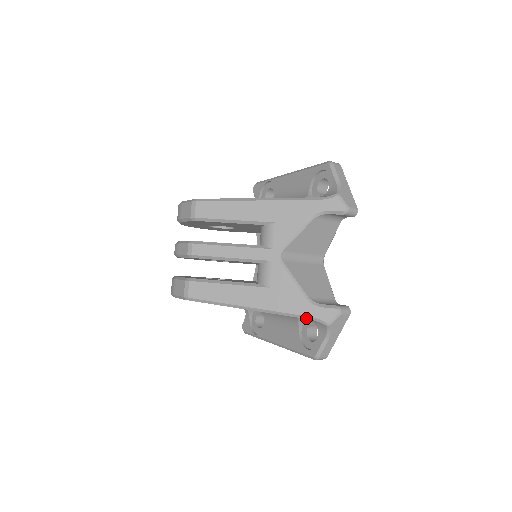
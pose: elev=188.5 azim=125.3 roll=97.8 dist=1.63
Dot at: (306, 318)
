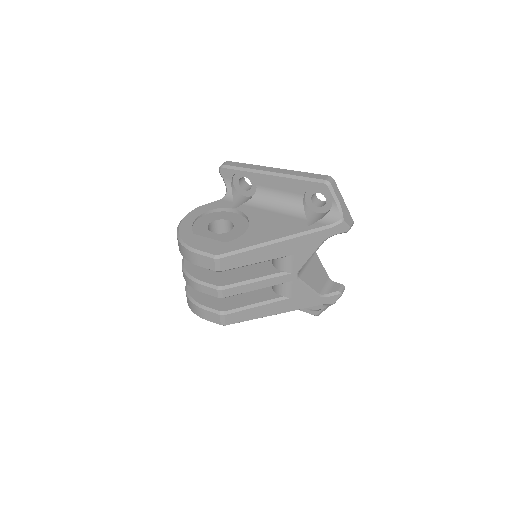
Dot at: occluded
